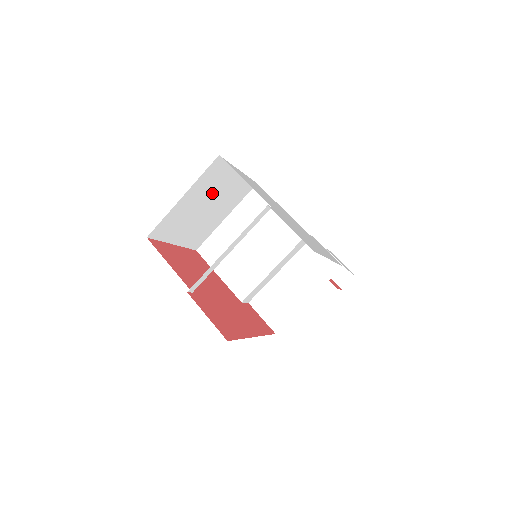
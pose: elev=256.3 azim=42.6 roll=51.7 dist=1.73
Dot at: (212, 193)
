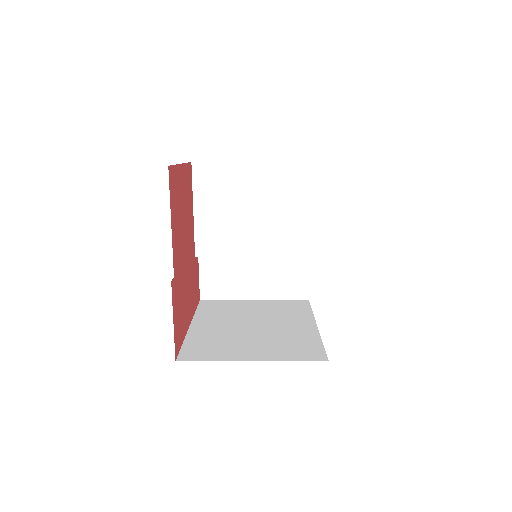
Dot at: occluded
